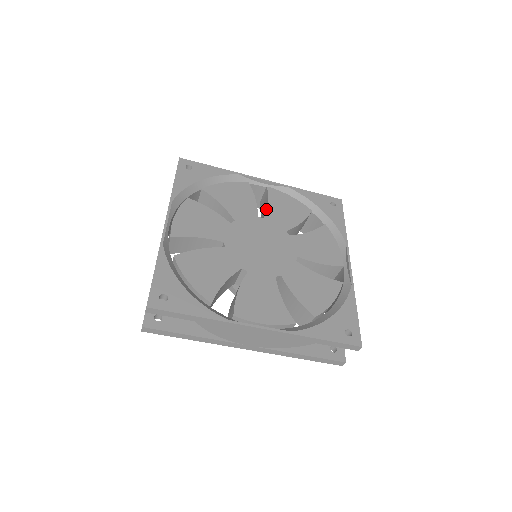
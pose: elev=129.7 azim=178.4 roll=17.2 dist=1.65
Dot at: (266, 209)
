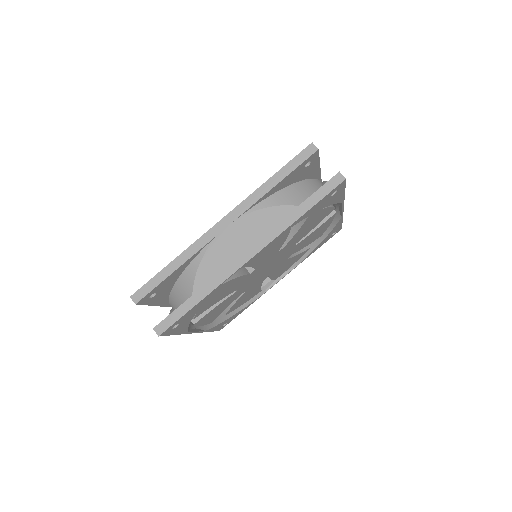
Dot at: (308, 235)
